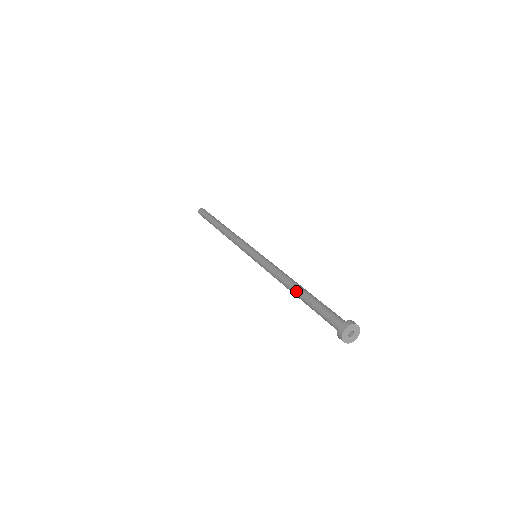
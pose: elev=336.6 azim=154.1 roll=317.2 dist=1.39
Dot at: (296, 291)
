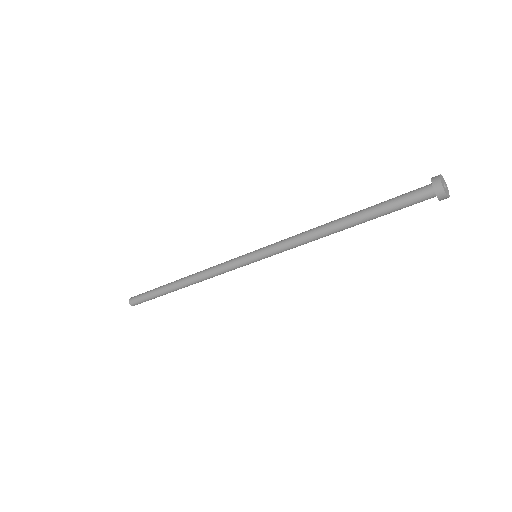
Dot at: (345, 221)
